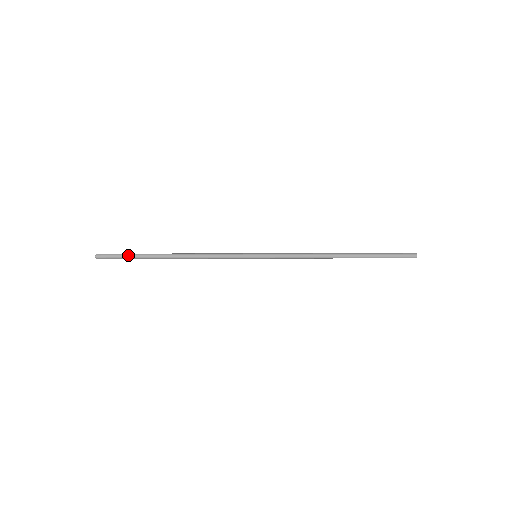
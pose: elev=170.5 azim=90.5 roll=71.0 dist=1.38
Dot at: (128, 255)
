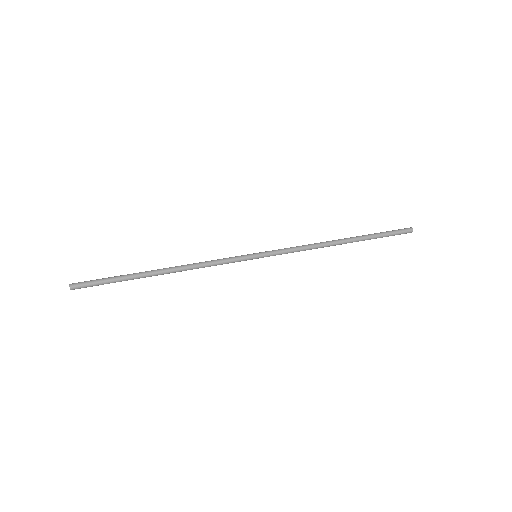
Dot at: occluded
